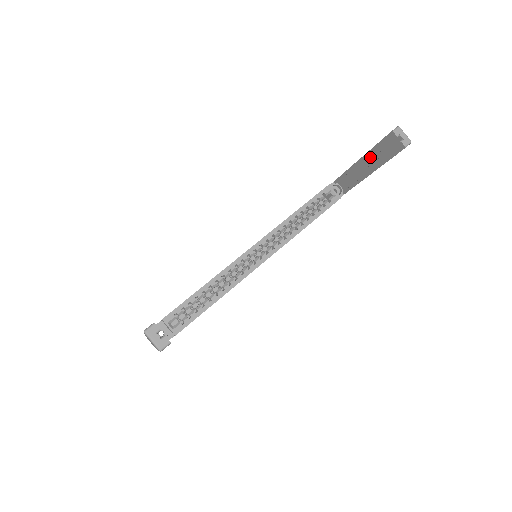
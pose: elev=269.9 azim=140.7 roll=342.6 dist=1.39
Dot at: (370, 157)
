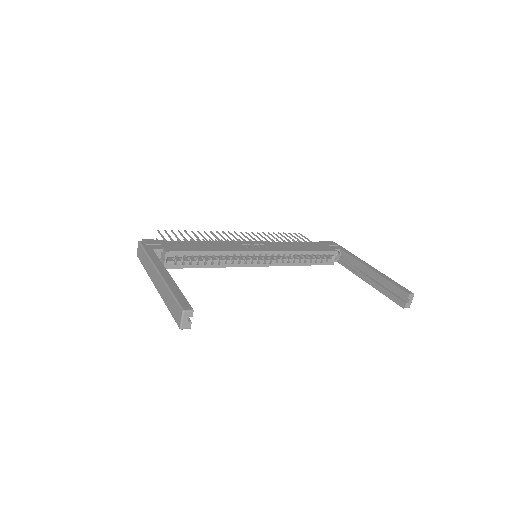
Dot at: (380, 279)
